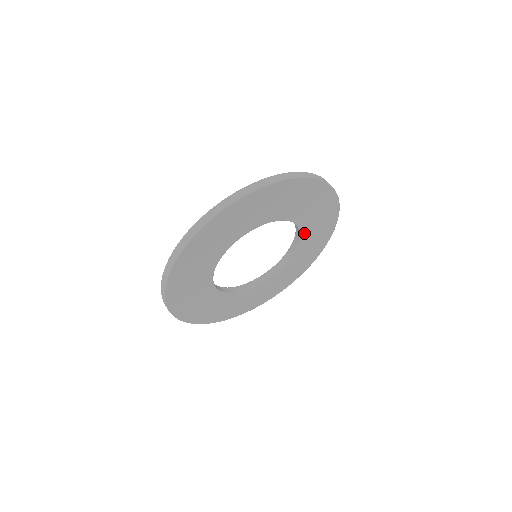
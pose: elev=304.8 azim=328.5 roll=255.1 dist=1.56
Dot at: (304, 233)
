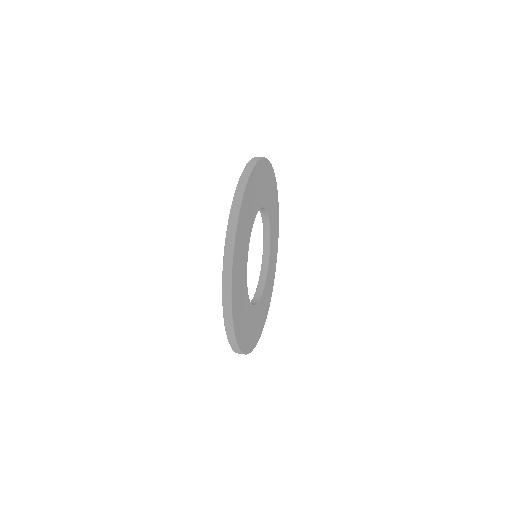
Dot at: (268, 272)
